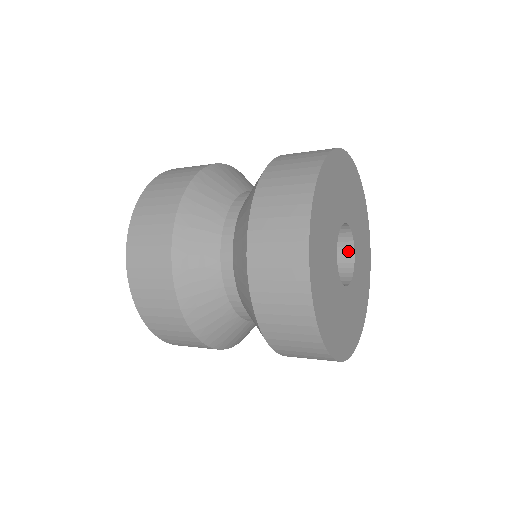
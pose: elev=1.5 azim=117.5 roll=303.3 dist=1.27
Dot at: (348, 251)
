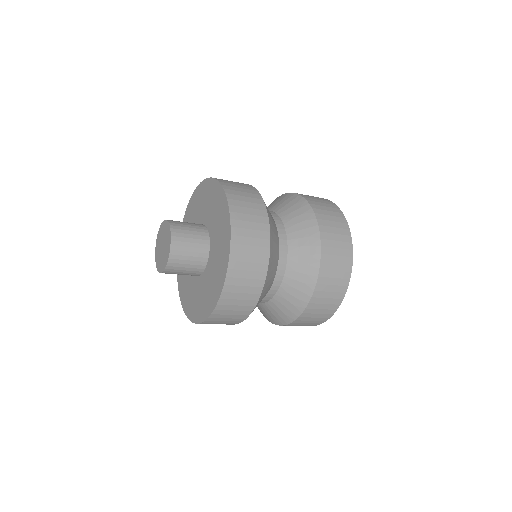
Dot at: occluded
